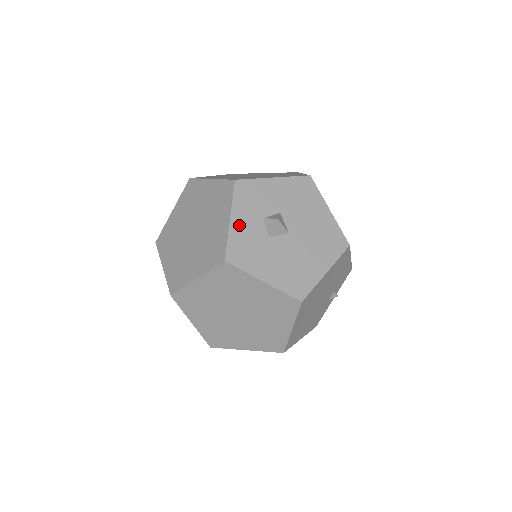
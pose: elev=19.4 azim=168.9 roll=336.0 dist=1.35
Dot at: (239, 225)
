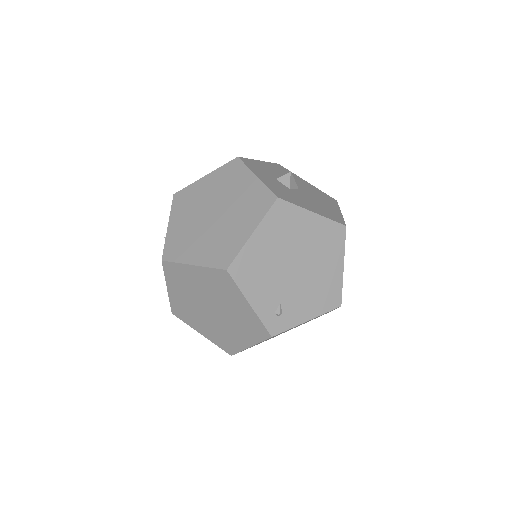
Dot at: (265, 180)
